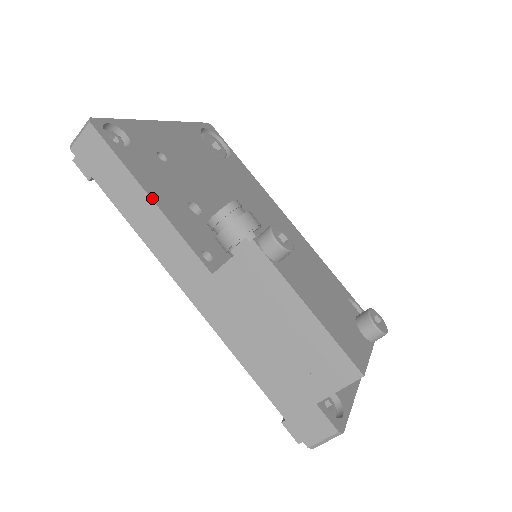
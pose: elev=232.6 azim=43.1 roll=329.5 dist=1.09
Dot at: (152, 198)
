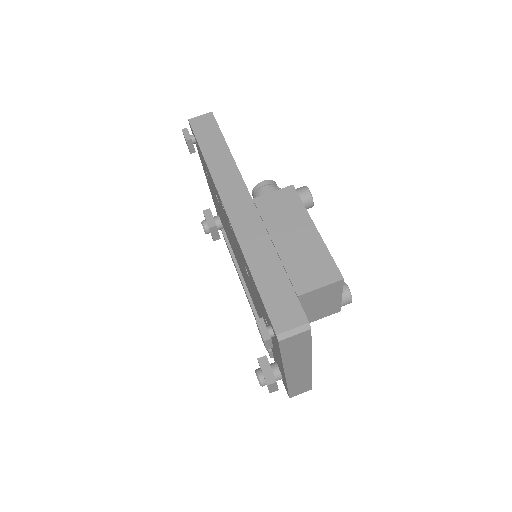
Dot at: (231, 154)
